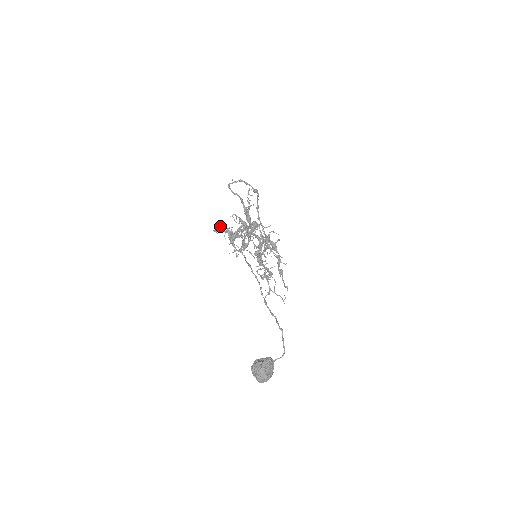
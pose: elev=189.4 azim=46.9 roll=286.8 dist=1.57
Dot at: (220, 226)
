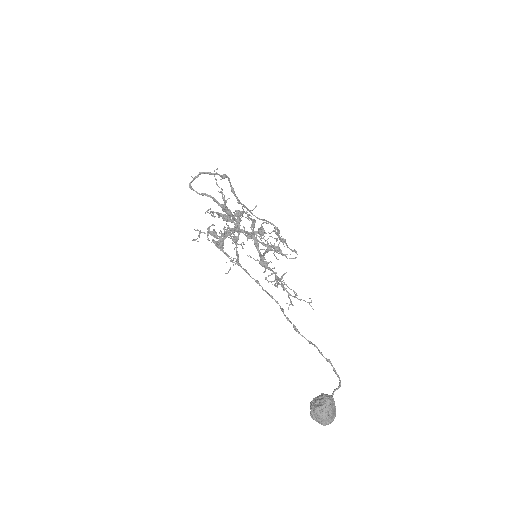
Dot at: occluded
